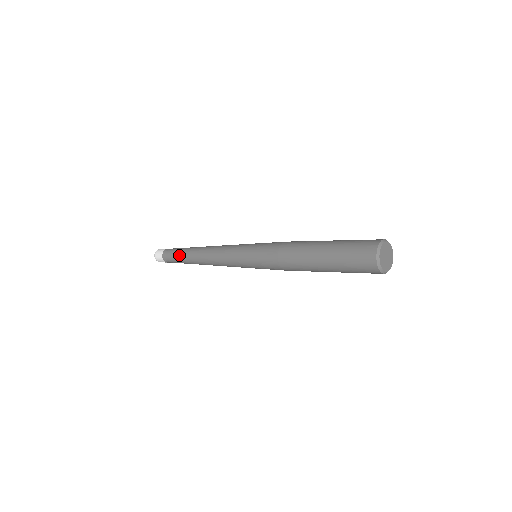
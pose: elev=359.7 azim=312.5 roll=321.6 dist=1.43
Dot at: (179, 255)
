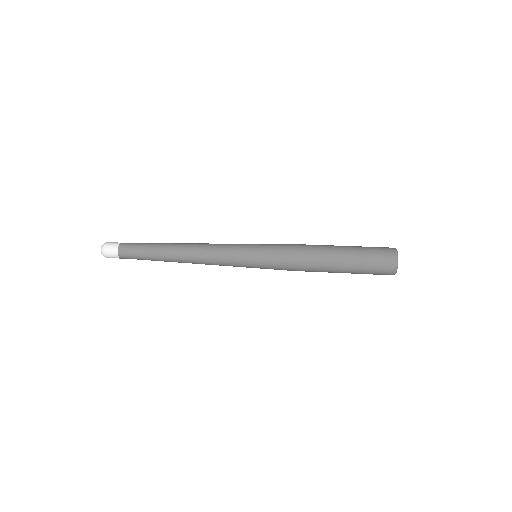
Dot at: (148, 252)
